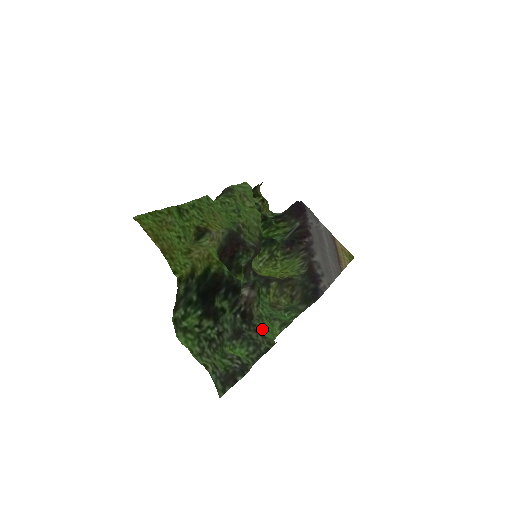
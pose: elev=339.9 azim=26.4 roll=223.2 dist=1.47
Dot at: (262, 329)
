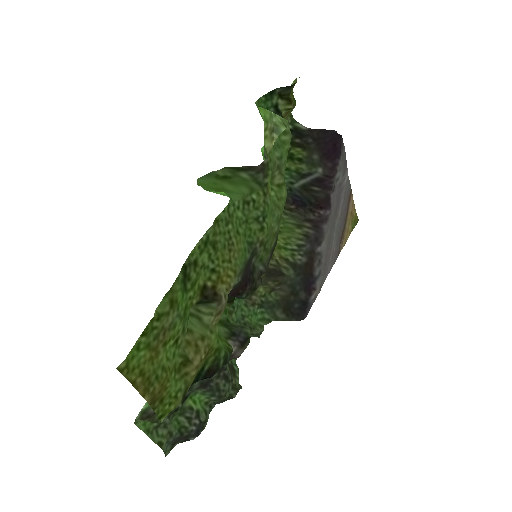
Dot at: occluded
